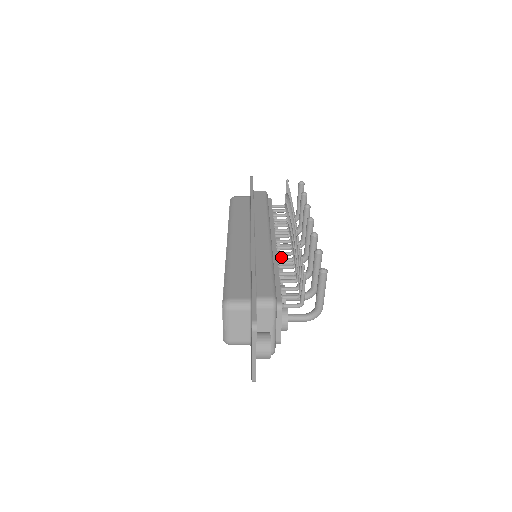
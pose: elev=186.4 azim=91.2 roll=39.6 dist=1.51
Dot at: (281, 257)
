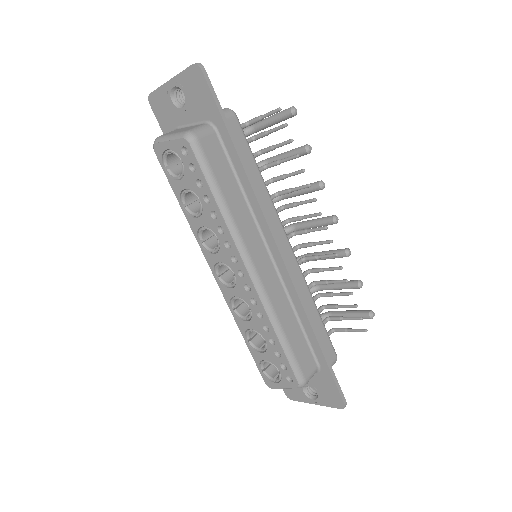
Dot at: occluded
